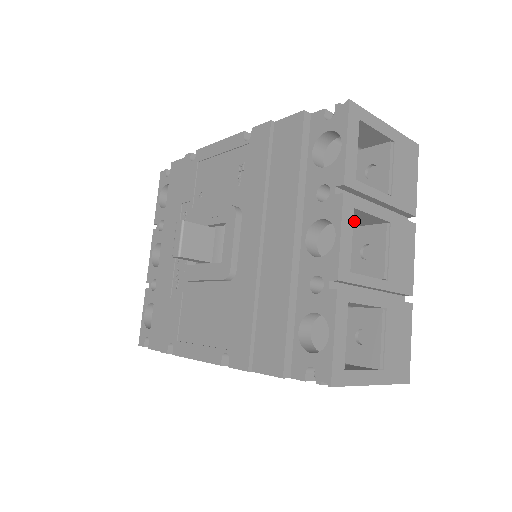
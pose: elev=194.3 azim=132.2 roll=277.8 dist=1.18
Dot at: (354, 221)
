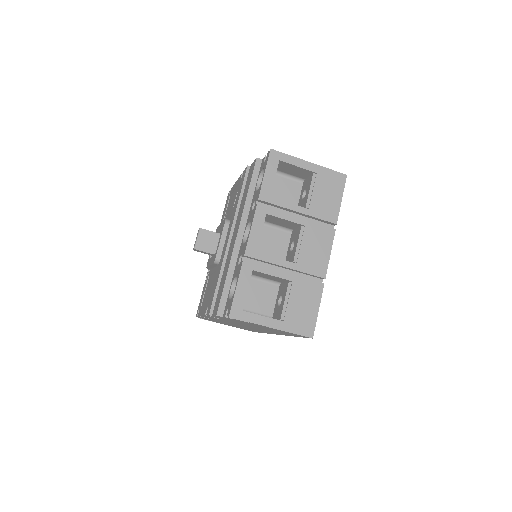
Dot at: (286, 226)
